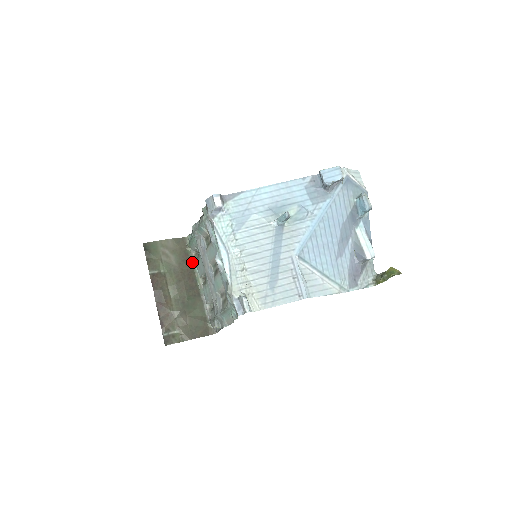
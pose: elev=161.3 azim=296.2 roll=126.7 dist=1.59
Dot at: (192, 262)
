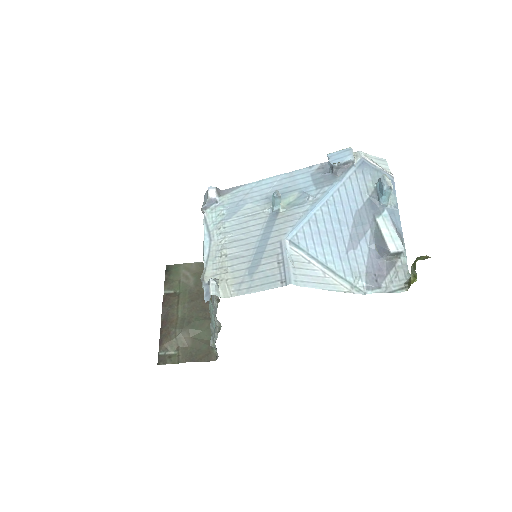
Dot at: occluded
